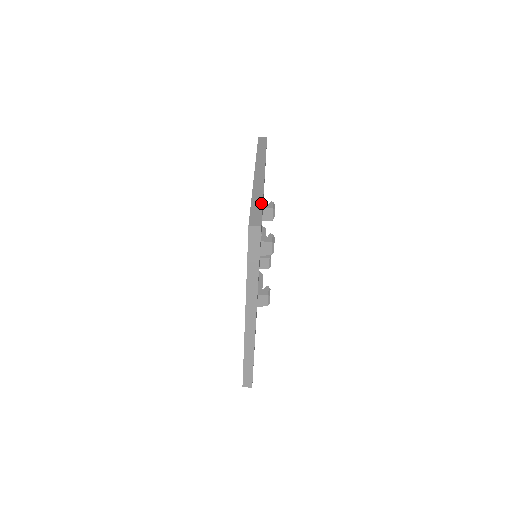
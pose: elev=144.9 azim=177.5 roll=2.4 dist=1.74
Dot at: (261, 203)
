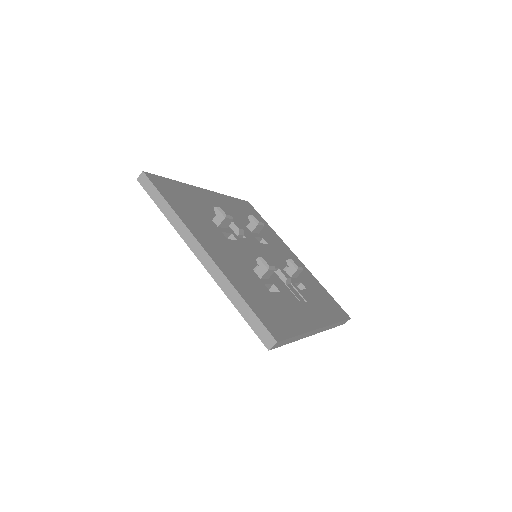
Dot at: (246, 306)
